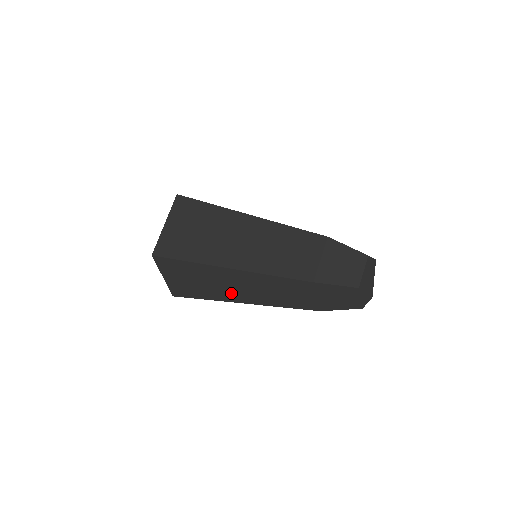
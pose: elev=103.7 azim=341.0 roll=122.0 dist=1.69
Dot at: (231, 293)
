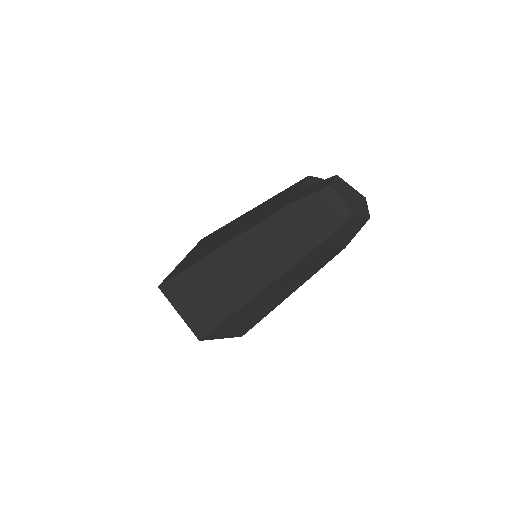
Dot at: (275, 301)
